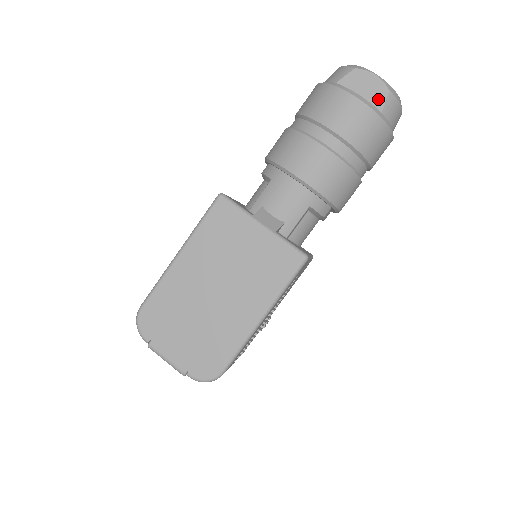
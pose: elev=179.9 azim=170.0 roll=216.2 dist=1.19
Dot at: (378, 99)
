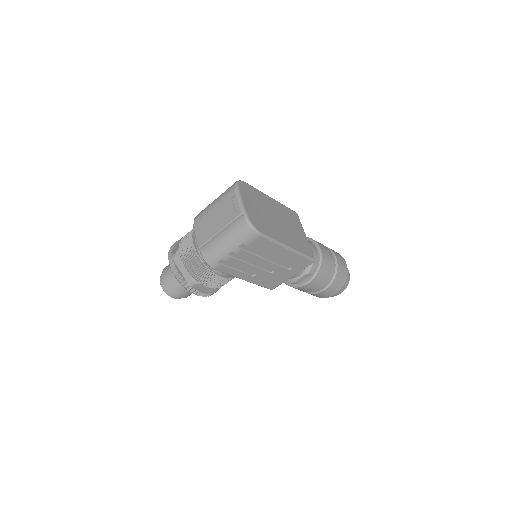
Dot at: (347, 274)
